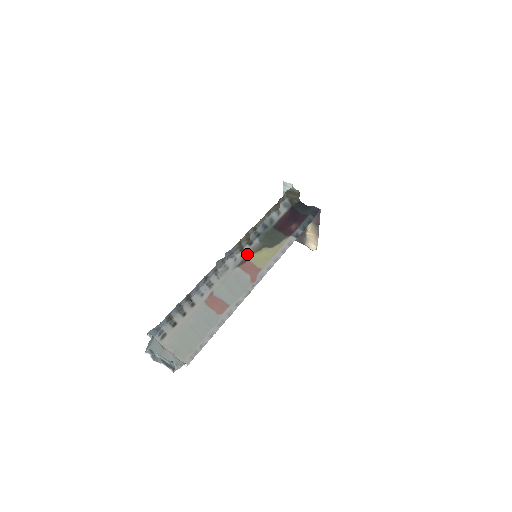
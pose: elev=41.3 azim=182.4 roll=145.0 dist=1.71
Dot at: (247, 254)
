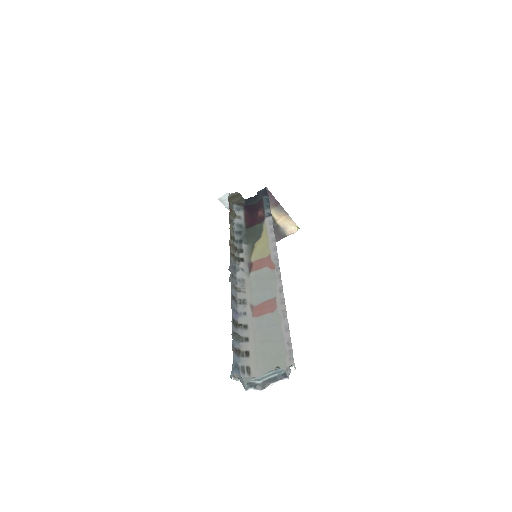
Dot at: (247, 259)
